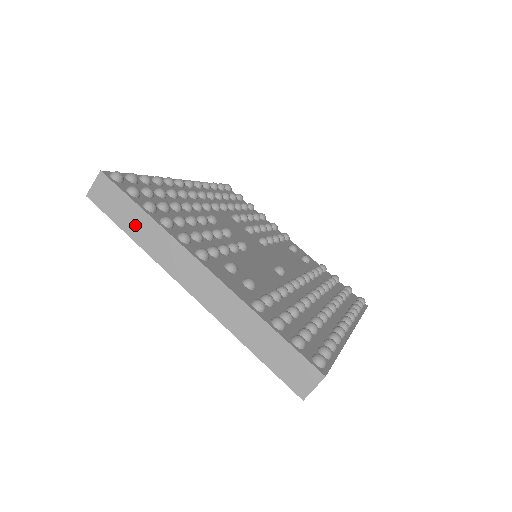
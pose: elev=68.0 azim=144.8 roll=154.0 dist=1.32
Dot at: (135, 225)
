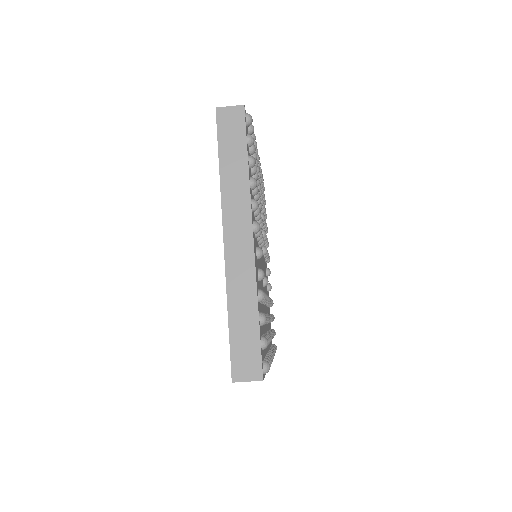
Dot at: (232, 163)
